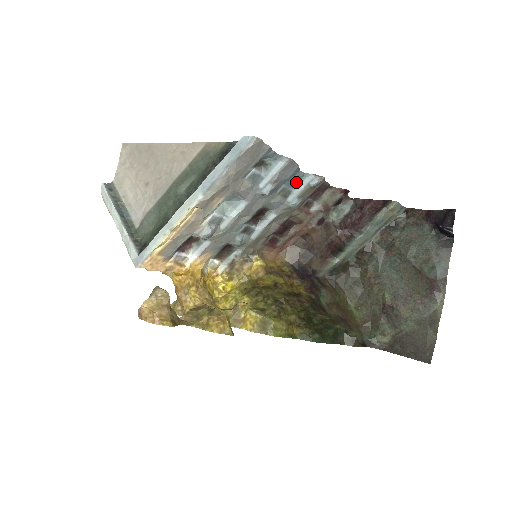
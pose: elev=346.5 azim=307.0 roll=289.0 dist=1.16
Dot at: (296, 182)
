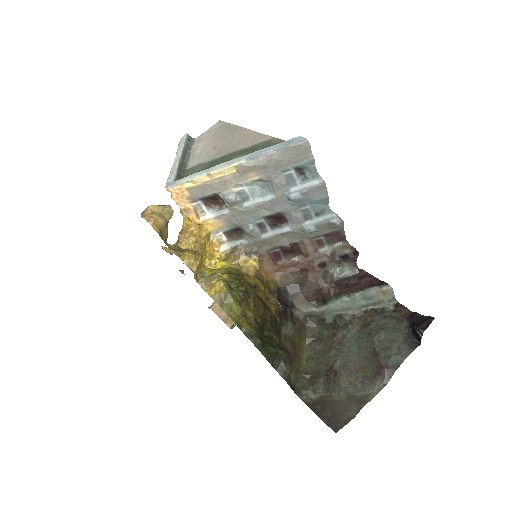
Dot at: (320, 213)
